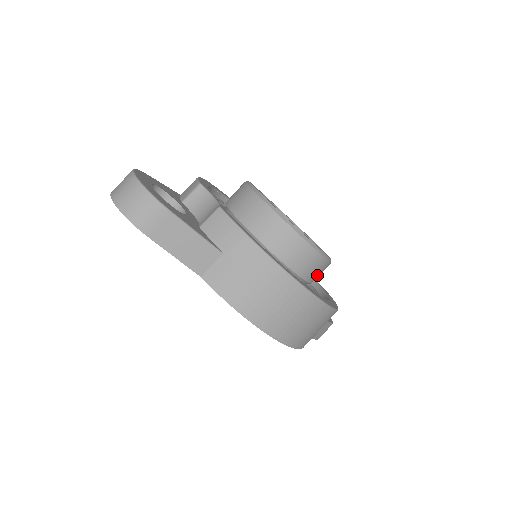
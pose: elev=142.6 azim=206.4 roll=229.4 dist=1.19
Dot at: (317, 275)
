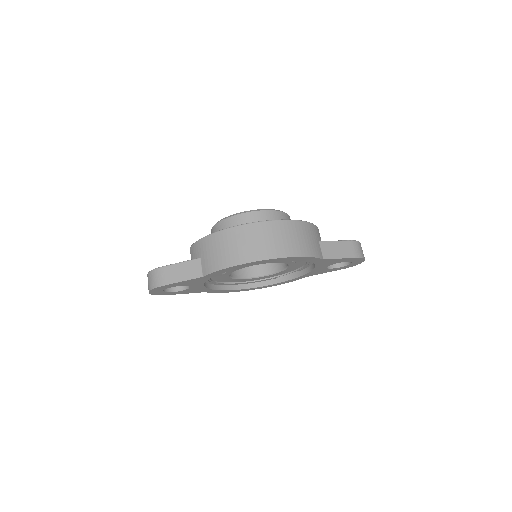
Dot at: occluded
